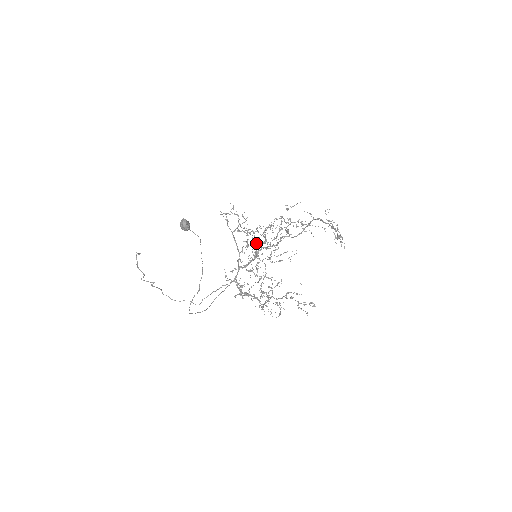
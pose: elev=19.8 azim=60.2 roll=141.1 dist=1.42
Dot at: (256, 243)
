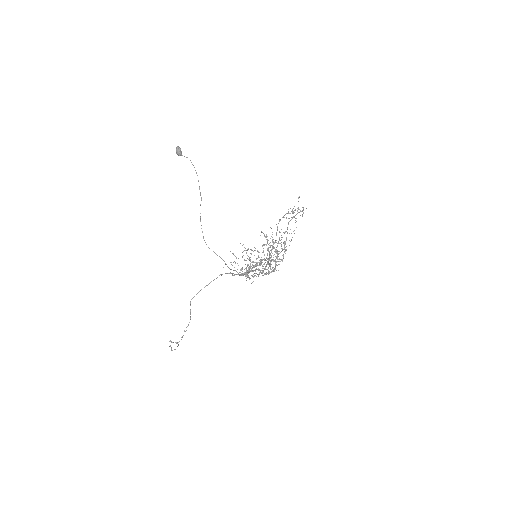
Dot at: (259, 274)
